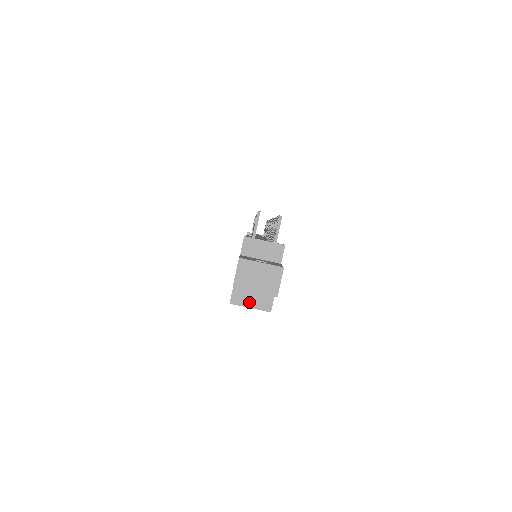
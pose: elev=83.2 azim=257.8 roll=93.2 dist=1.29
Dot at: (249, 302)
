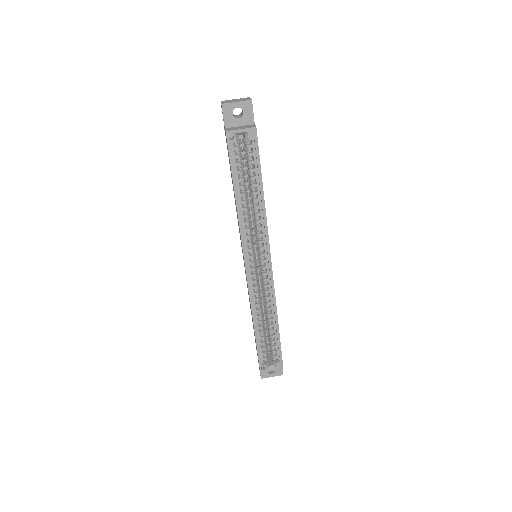
Dot at: (239, 129)
